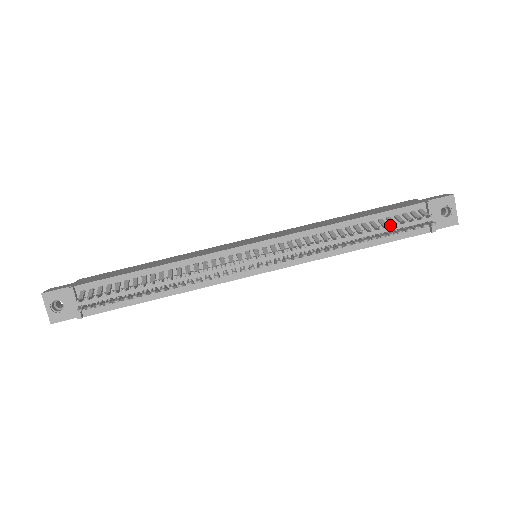
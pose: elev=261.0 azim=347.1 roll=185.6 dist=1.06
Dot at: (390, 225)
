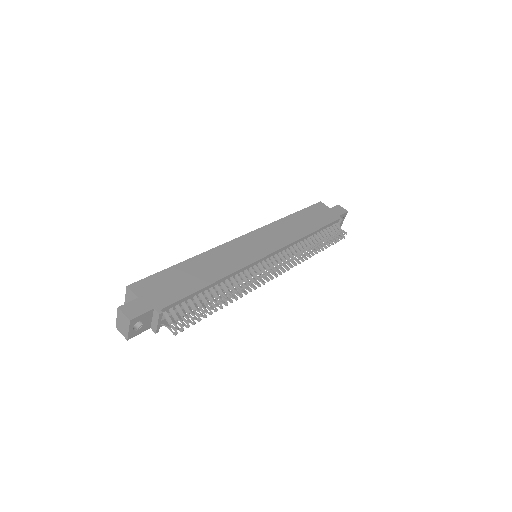
Dot at: occluded
